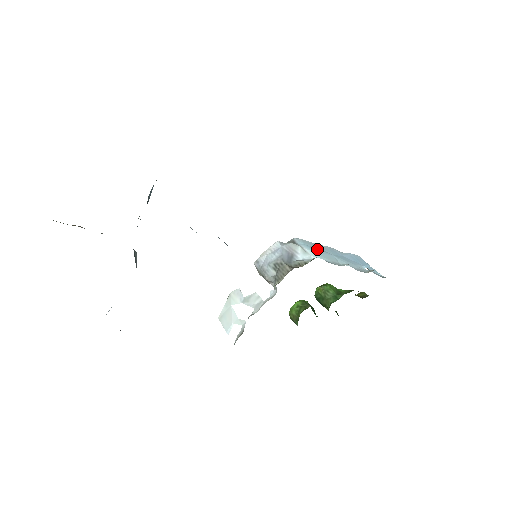
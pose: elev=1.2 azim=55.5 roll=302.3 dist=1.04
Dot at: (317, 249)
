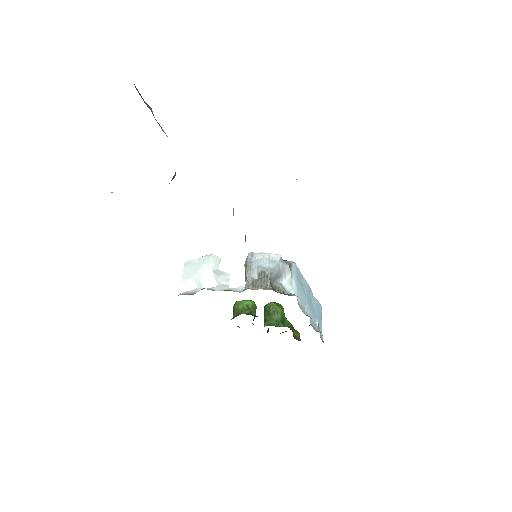
Dot at: (300, 284)
